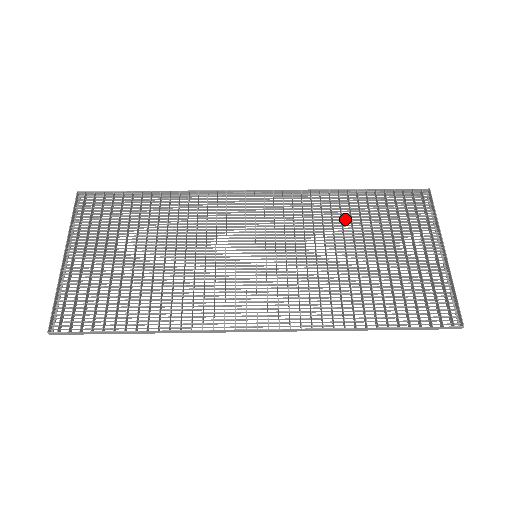
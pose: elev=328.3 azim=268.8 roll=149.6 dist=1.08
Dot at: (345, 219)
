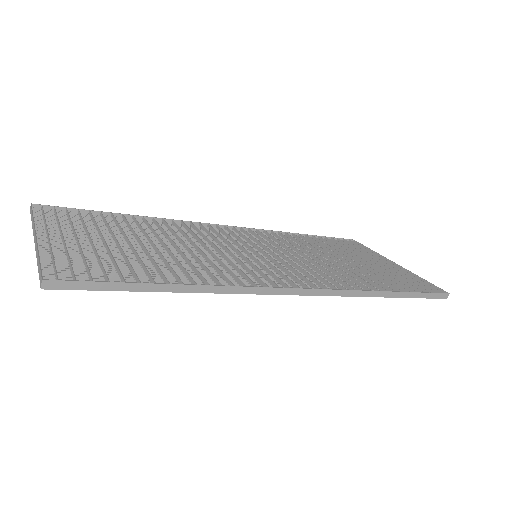
Dot at: (310, 247)
